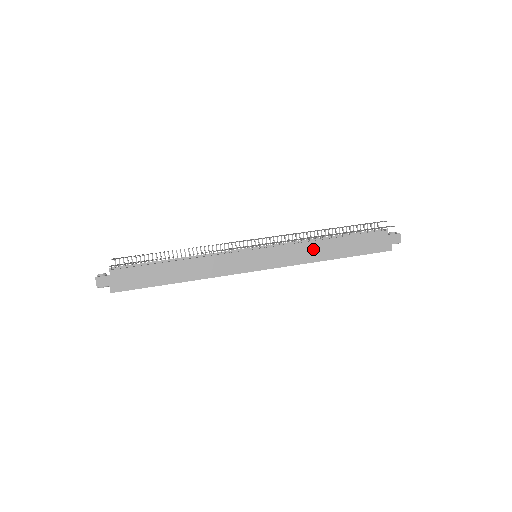
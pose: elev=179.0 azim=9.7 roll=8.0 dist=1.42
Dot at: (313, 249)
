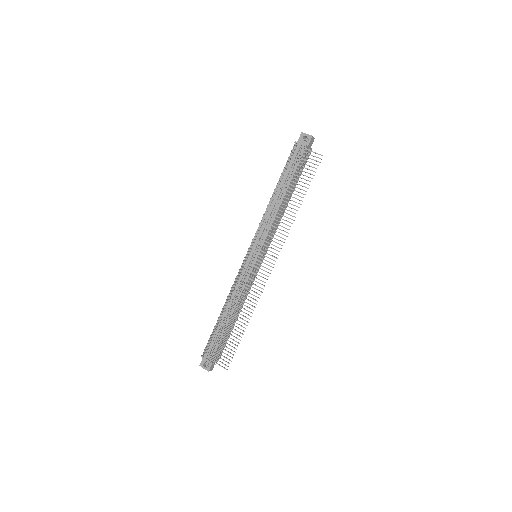
Dot at: (280, 213)
